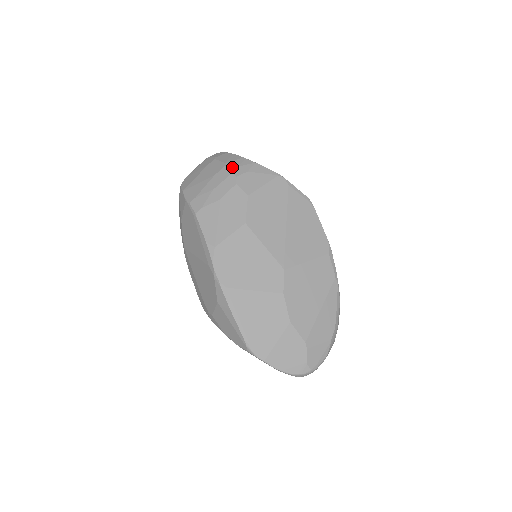
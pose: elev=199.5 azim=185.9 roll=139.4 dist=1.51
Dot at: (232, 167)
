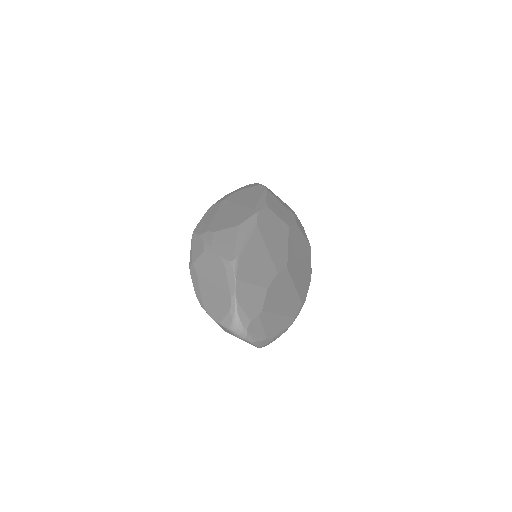
Dot at: occluded
